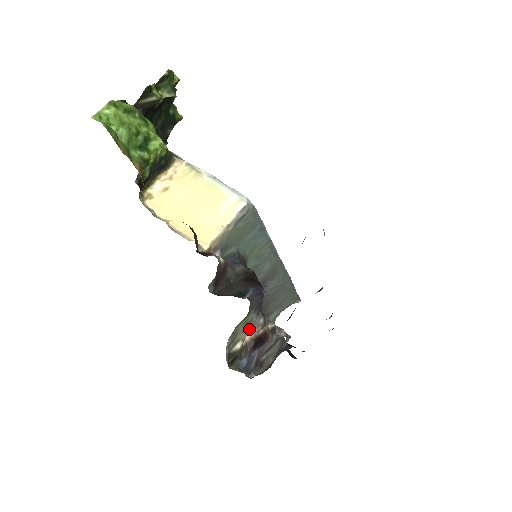
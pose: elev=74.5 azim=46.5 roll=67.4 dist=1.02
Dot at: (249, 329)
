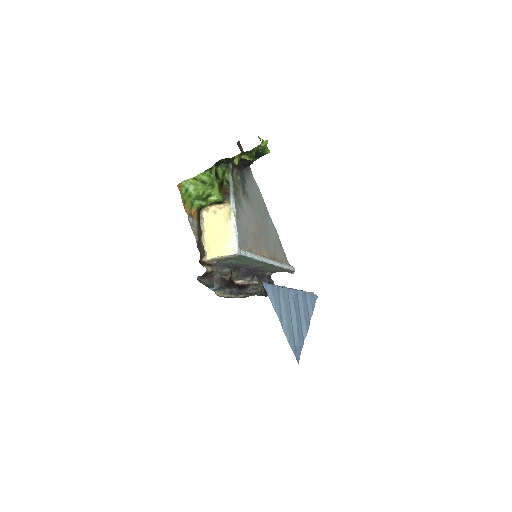
Dot at: (240, 279)
